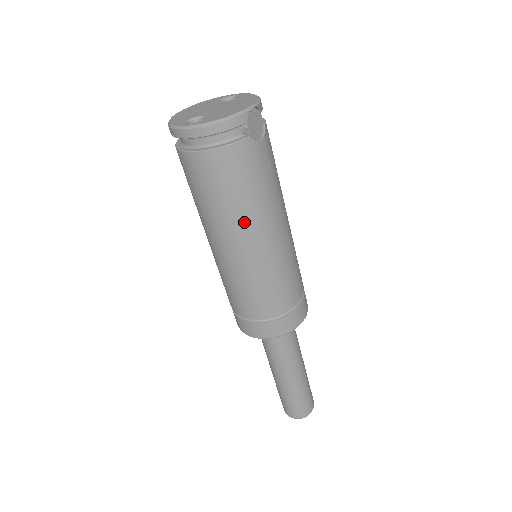
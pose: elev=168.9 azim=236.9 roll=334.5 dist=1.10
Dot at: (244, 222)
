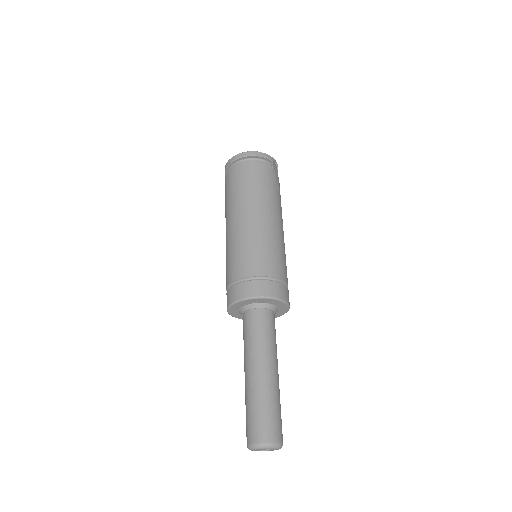
Dot at: (262, 202)
